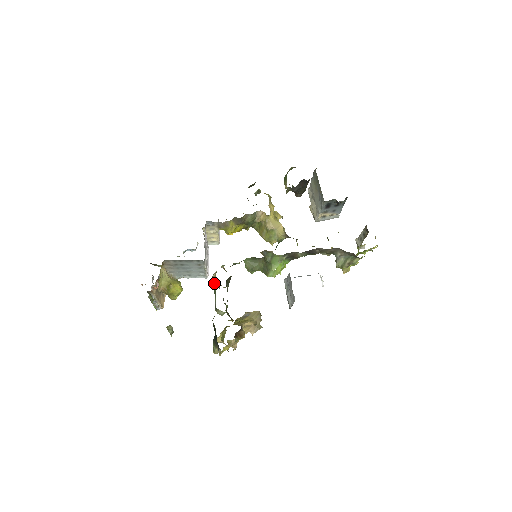
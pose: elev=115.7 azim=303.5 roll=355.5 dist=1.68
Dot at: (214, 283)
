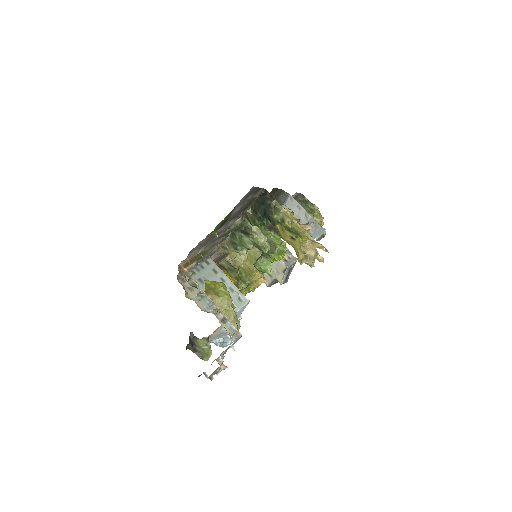
Dot at: (231, 243)
